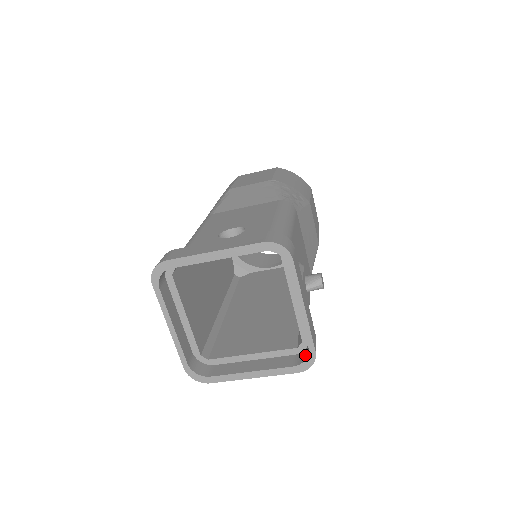
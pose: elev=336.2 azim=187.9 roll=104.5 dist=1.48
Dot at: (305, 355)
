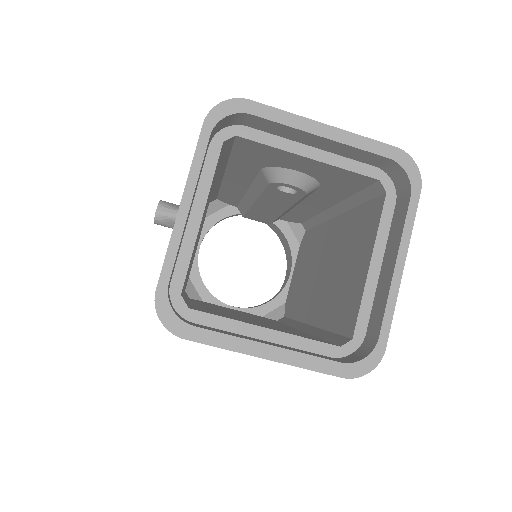
Dot at: (359, 355)
